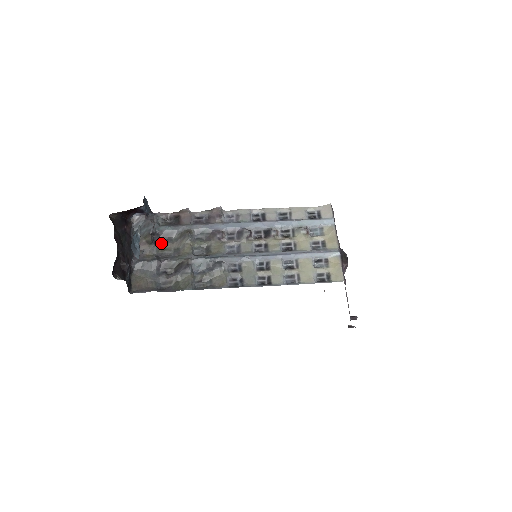
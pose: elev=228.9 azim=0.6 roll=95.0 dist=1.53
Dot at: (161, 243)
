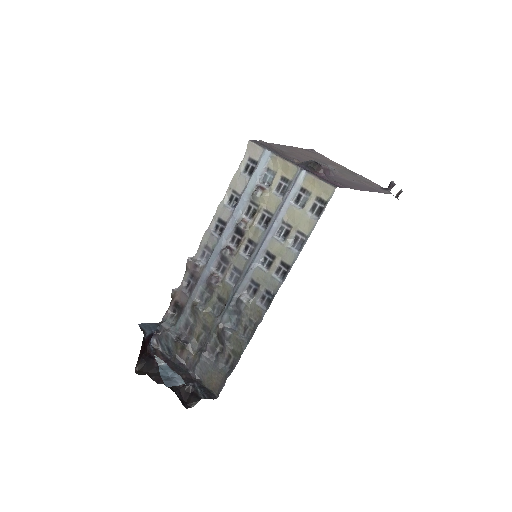
Dot at: (191, 336)
